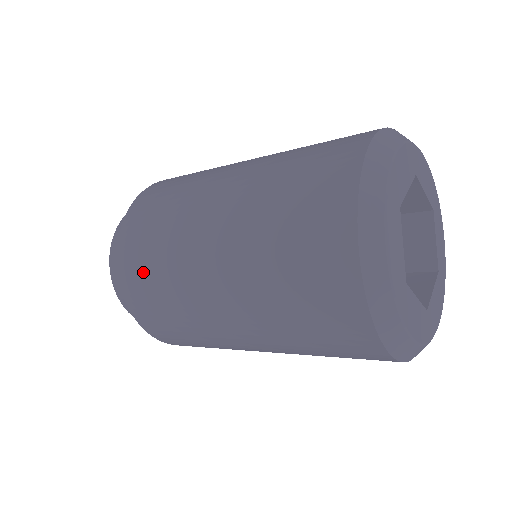
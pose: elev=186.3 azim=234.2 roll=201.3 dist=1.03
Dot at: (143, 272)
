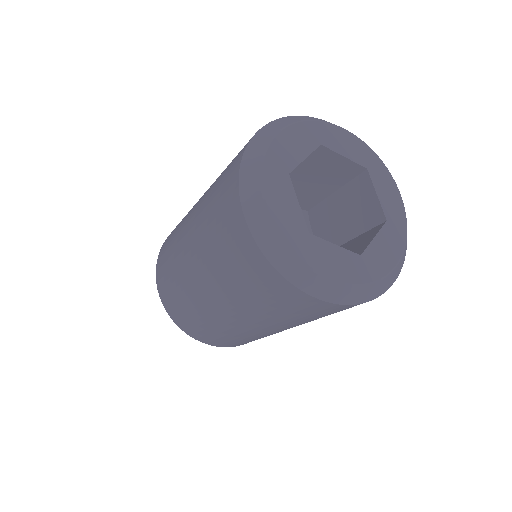
Dot at: occluded
